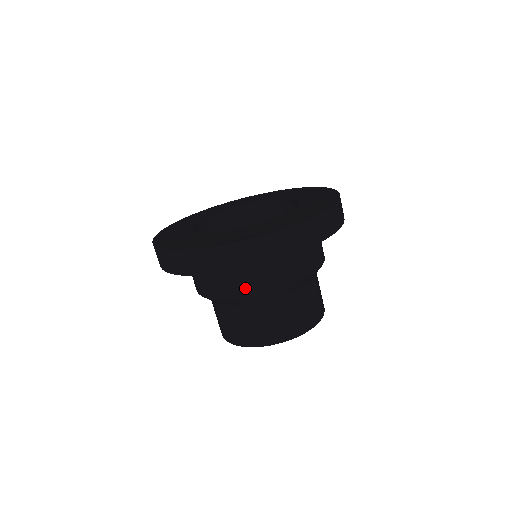
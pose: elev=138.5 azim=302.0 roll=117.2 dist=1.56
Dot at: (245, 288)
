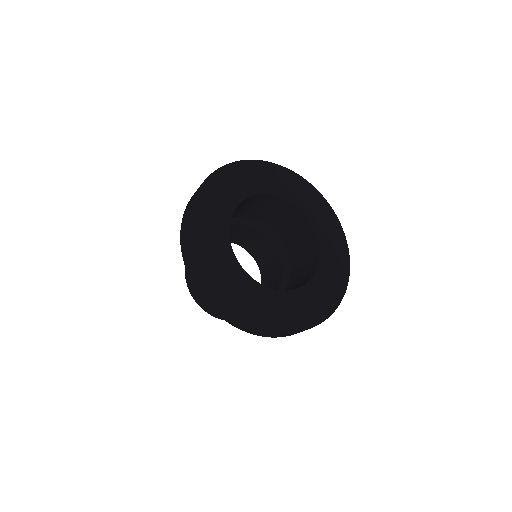
Dot at: occluded
